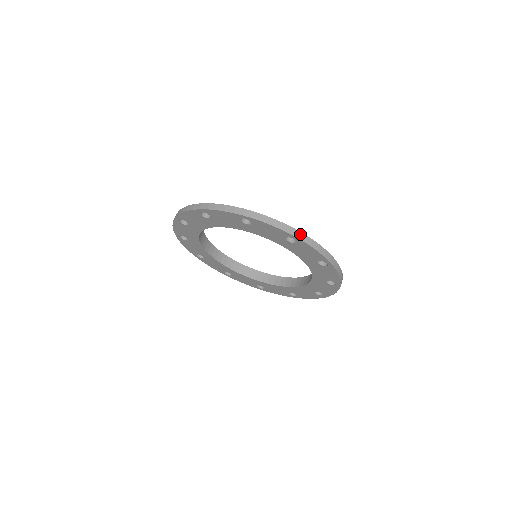
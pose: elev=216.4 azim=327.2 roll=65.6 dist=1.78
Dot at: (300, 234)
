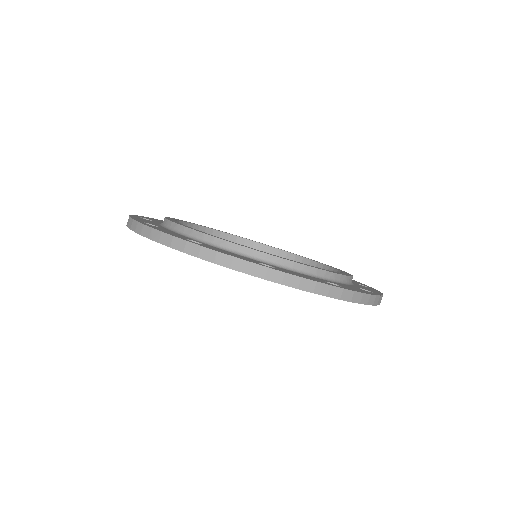
Dot at: (381, 298)
